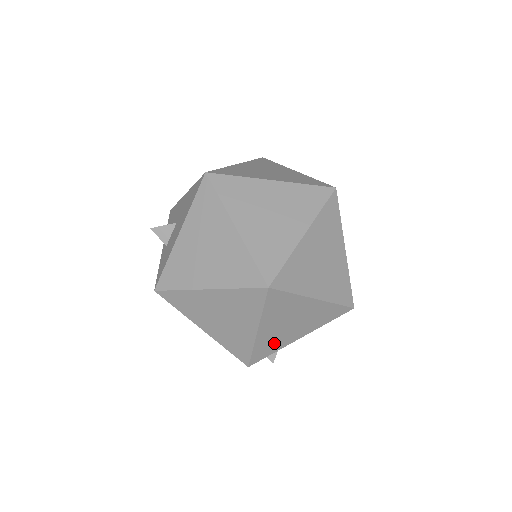
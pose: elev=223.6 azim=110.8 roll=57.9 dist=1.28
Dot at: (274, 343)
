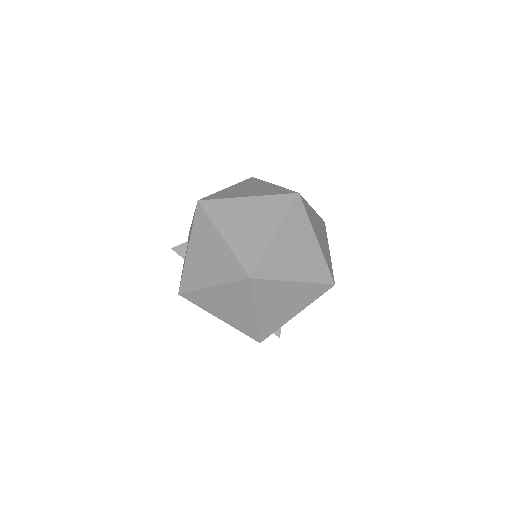
Dot at: (274, 321)
